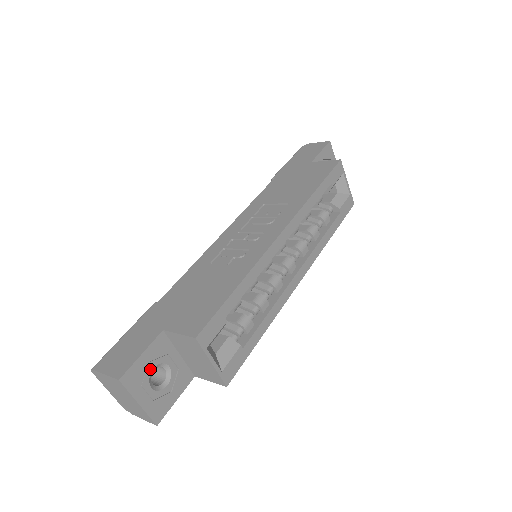
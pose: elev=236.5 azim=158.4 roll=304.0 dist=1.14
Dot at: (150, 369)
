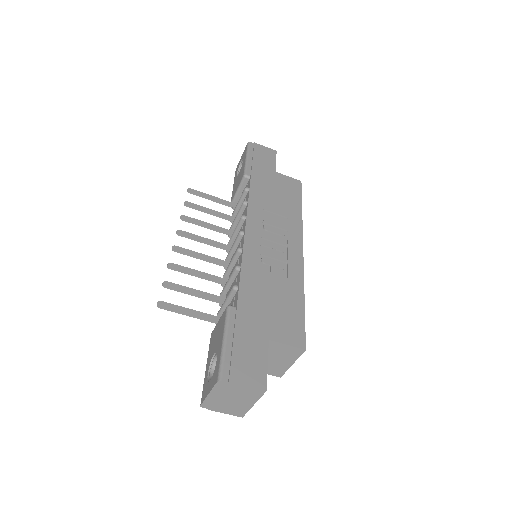
Dot at: occluded
